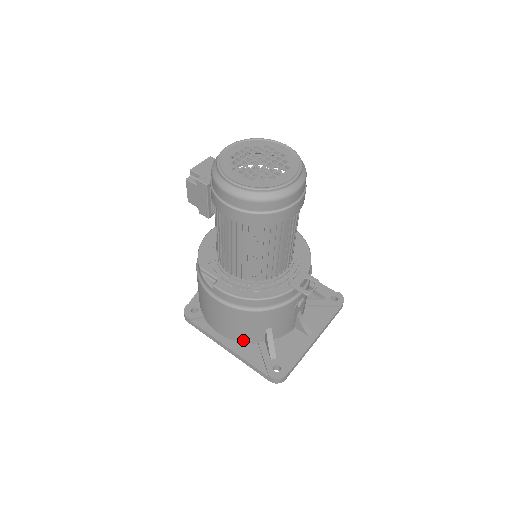
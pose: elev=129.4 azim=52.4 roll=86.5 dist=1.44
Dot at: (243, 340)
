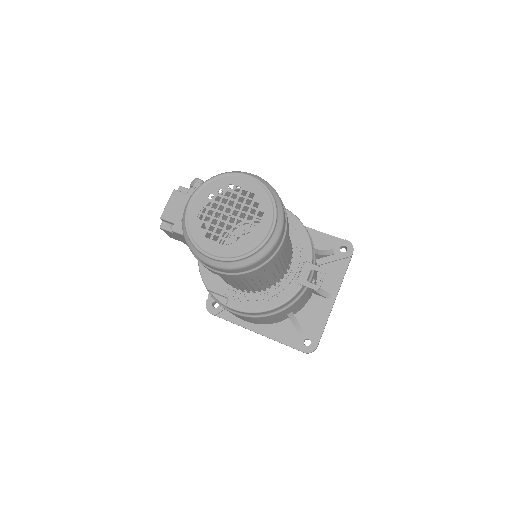
Dot at: (269, 323)
